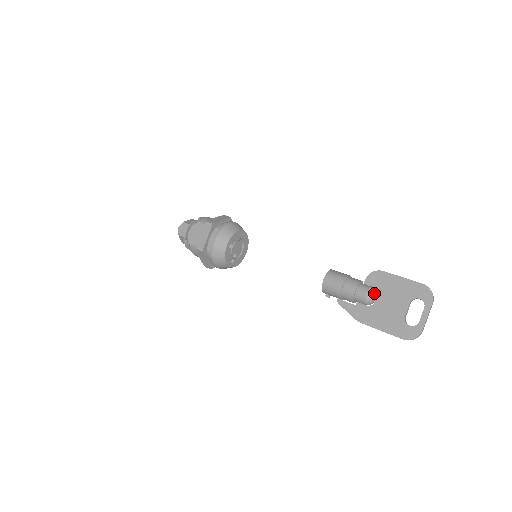
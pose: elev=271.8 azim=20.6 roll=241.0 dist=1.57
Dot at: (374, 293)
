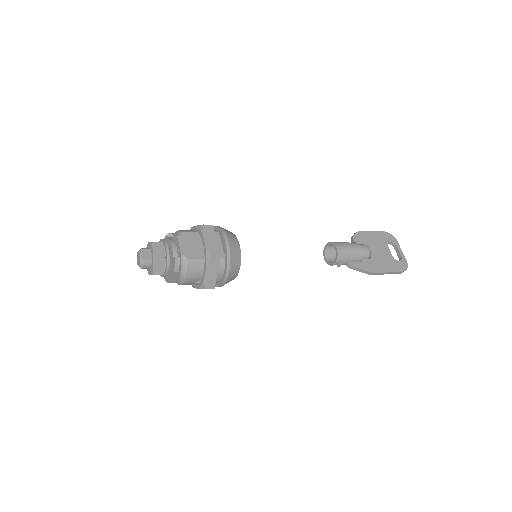
Dot at: (368, 247)
